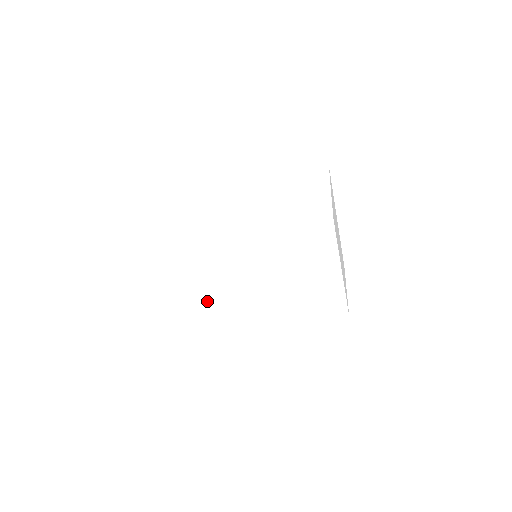
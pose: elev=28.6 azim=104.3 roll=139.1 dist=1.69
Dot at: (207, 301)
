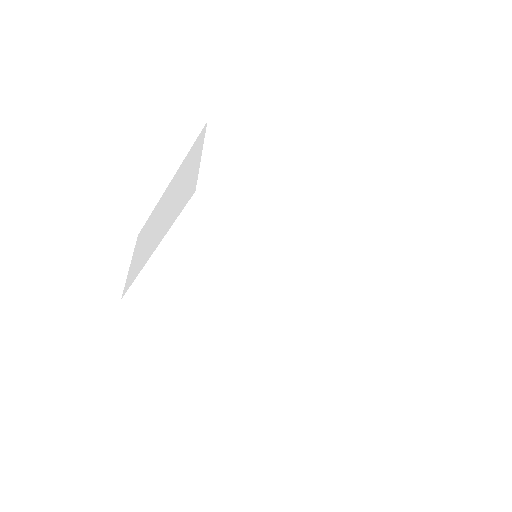
Dot at: (178, 281)
